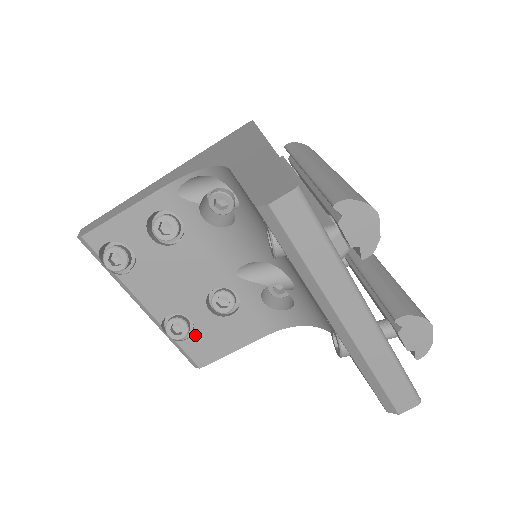
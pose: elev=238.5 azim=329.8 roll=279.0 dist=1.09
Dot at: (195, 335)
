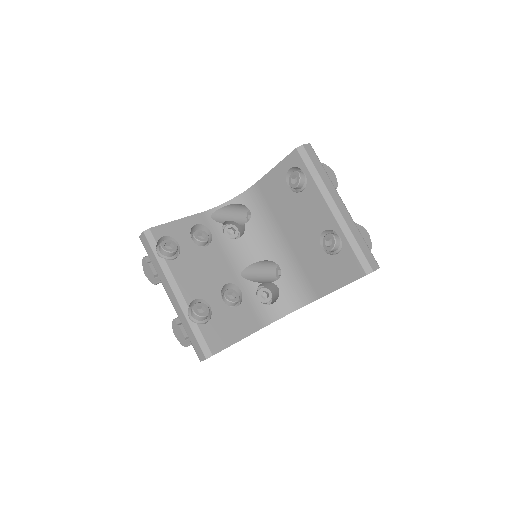
Dot at: (212, 321)
